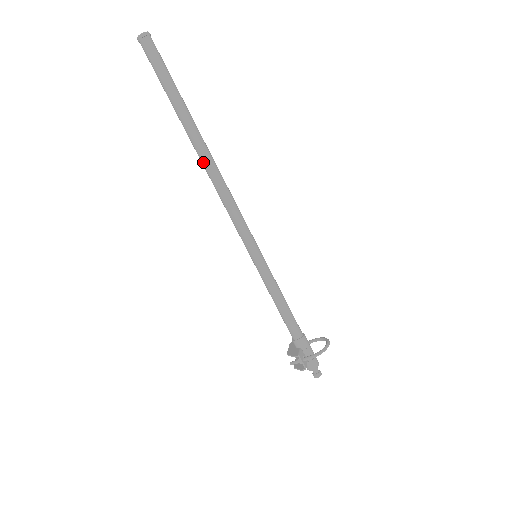
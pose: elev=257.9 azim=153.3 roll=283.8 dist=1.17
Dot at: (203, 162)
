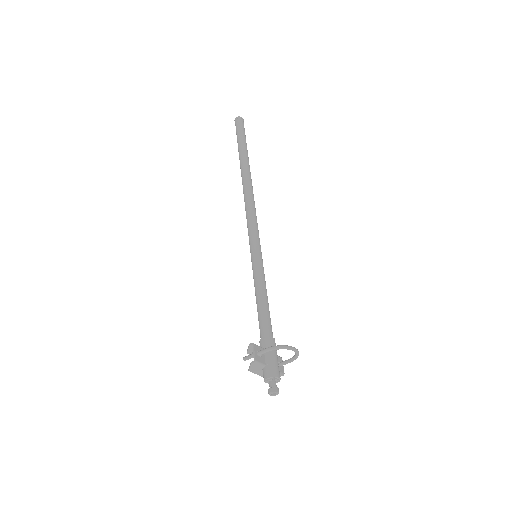
Dot at: (243, 184)
